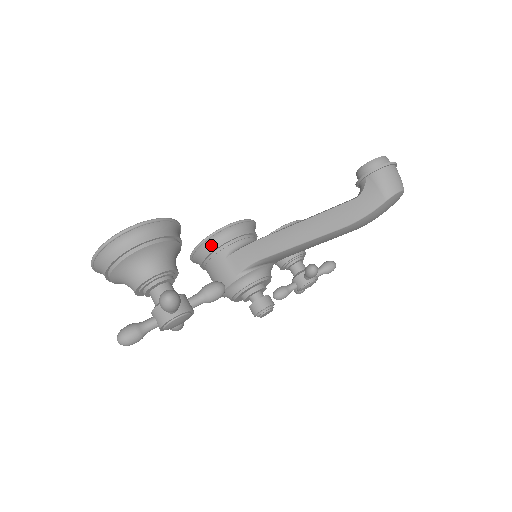
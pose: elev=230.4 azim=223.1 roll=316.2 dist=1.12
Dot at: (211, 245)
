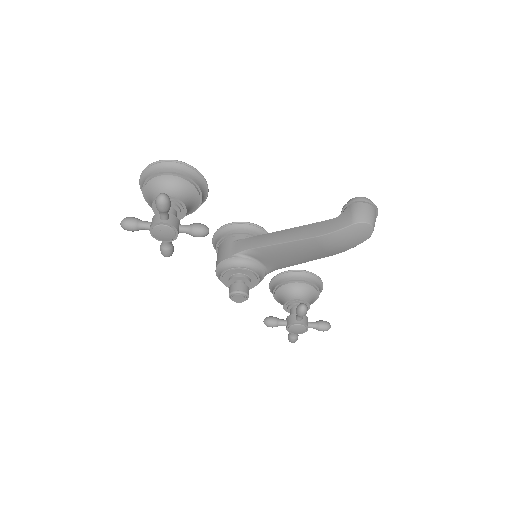
Dot at: (228, 230)
